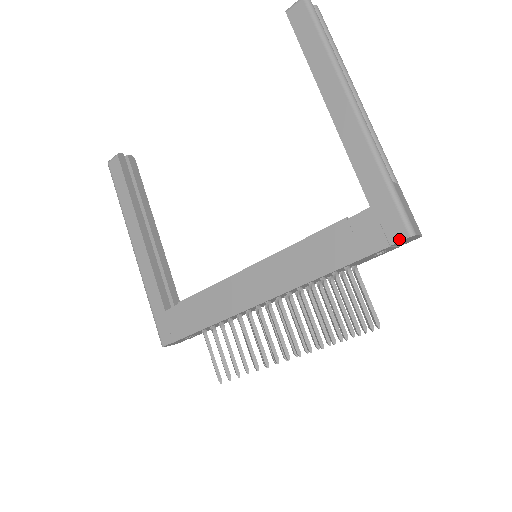
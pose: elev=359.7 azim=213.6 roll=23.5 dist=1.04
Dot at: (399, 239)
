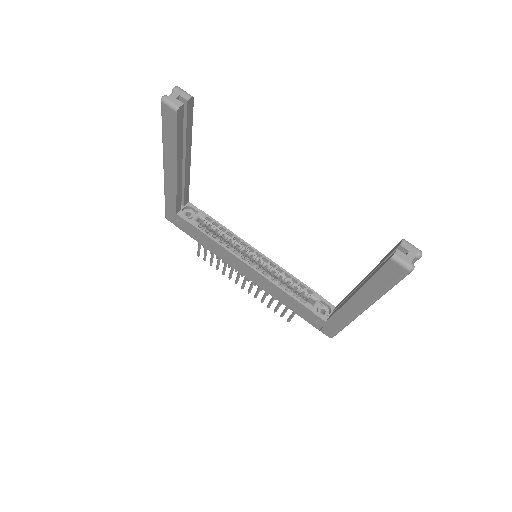
Dot at: (325, 334)
